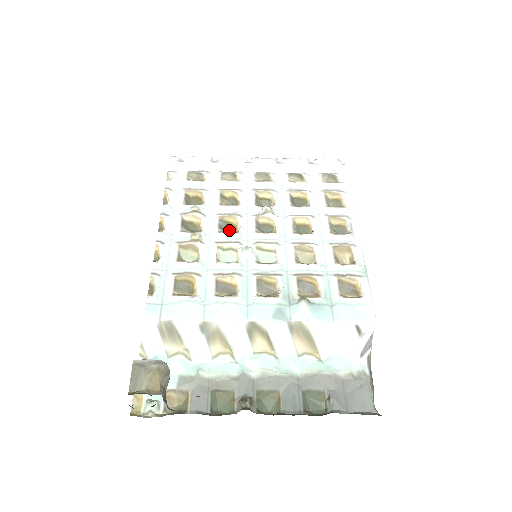
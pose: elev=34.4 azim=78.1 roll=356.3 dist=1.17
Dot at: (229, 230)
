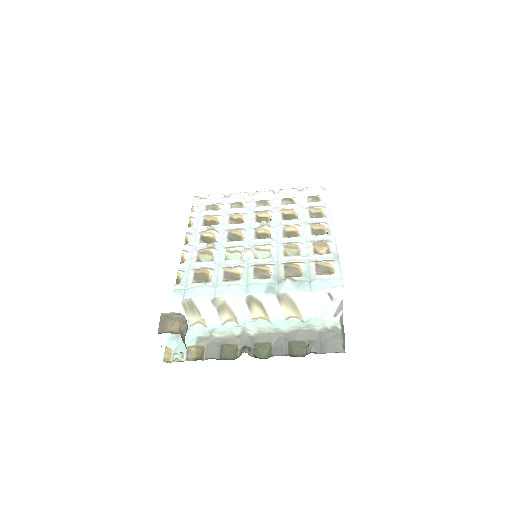
Dot at: (236, 240)
